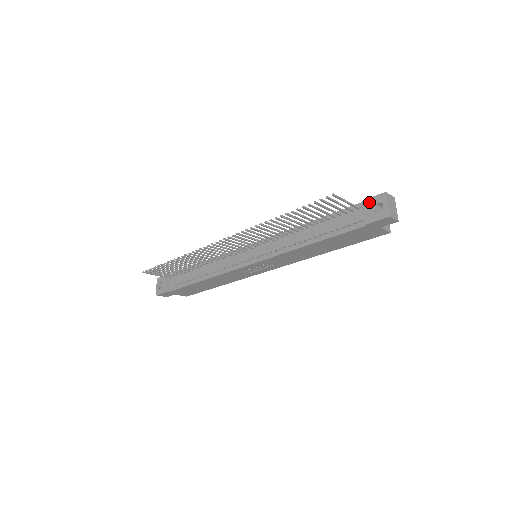
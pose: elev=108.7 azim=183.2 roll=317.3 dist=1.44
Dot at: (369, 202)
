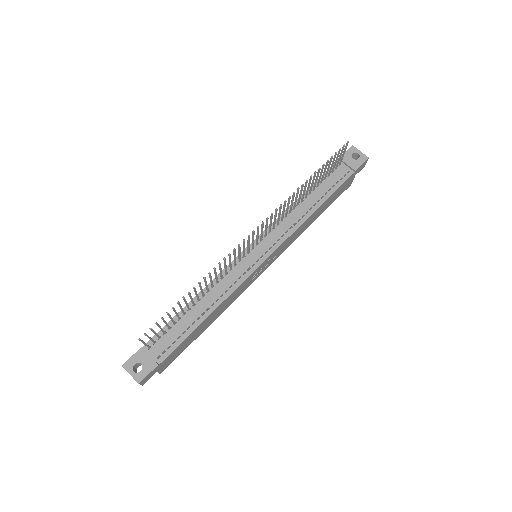
Dot at: (346, 156)
